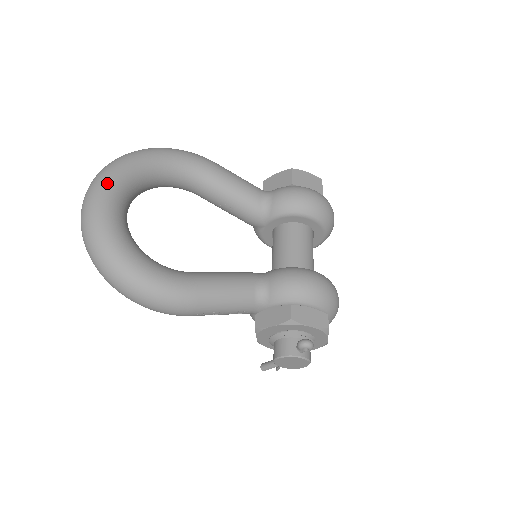
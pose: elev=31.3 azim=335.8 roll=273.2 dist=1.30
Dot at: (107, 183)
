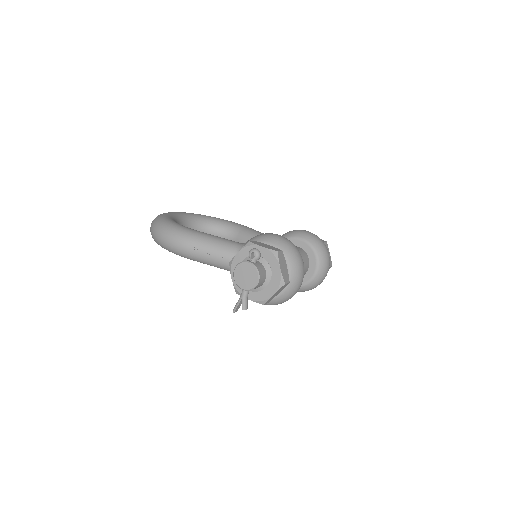
Dot at: (179, 212)
